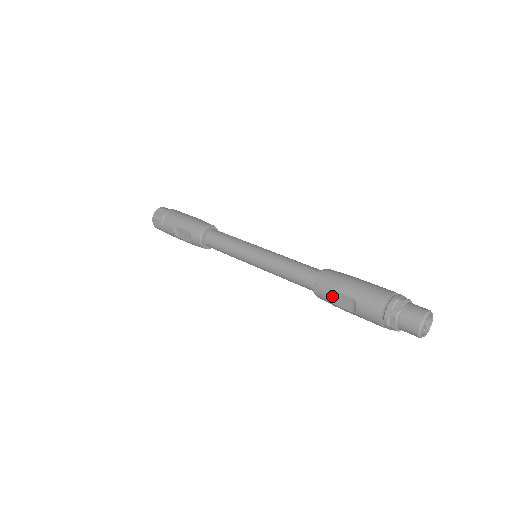
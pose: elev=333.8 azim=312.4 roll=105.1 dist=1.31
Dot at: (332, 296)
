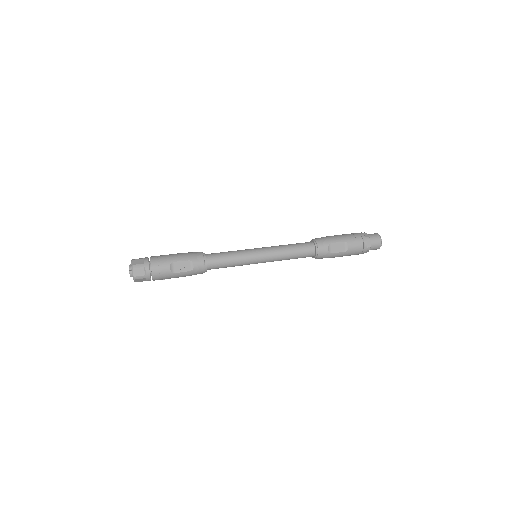
Dot at: (331, 248)
